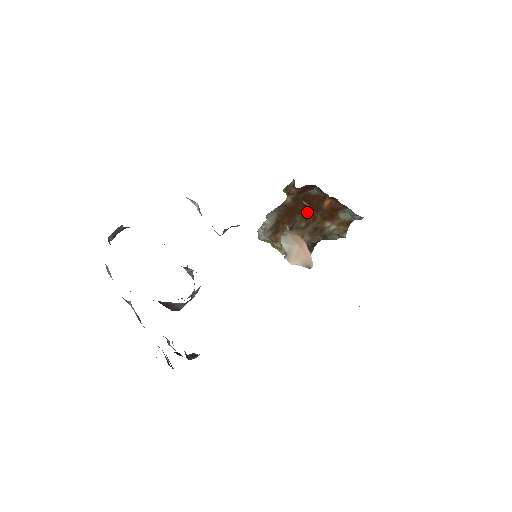
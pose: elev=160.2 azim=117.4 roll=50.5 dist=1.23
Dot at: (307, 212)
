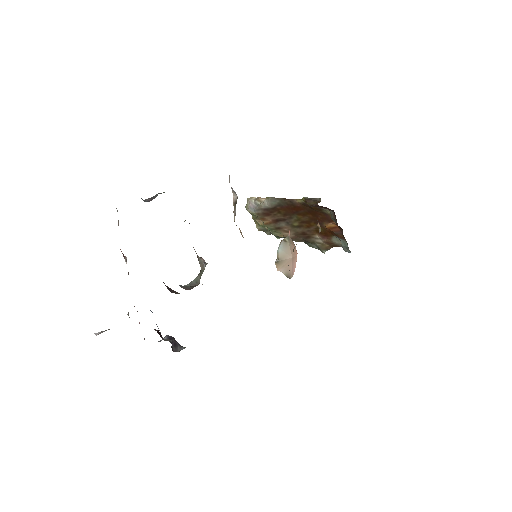
Dot at: (307, 218)
